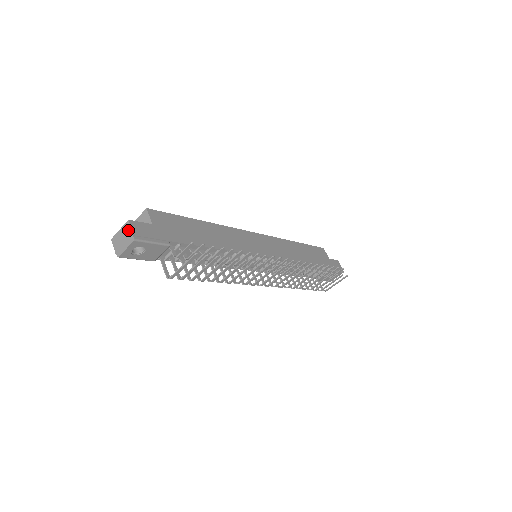
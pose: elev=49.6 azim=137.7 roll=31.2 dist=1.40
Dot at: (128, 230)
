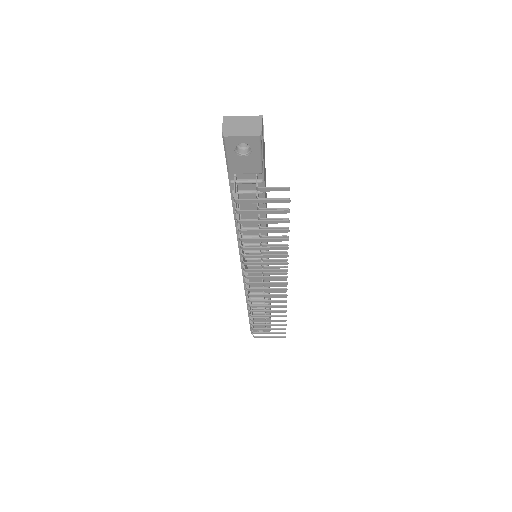
Dot at: (256, 123)
